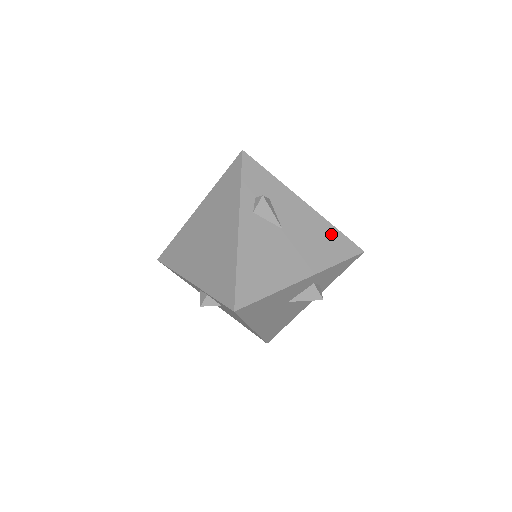
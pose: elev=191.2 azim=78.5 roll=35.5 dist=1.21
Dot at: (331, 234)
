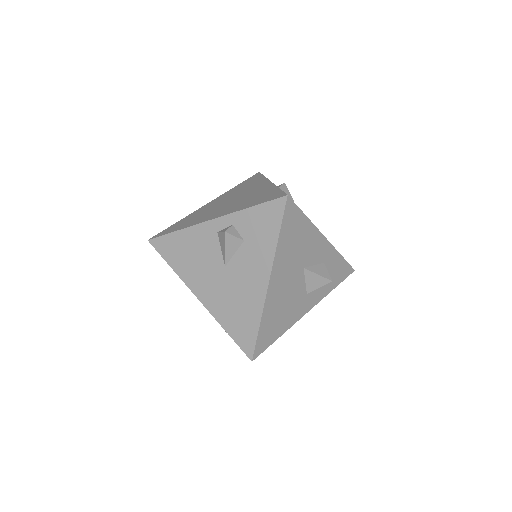
Dot at: occluded
